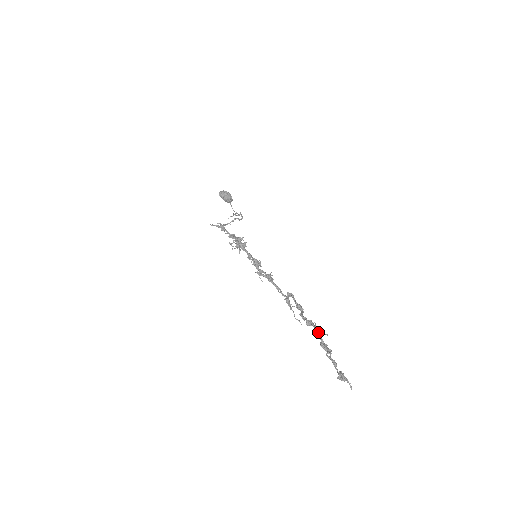
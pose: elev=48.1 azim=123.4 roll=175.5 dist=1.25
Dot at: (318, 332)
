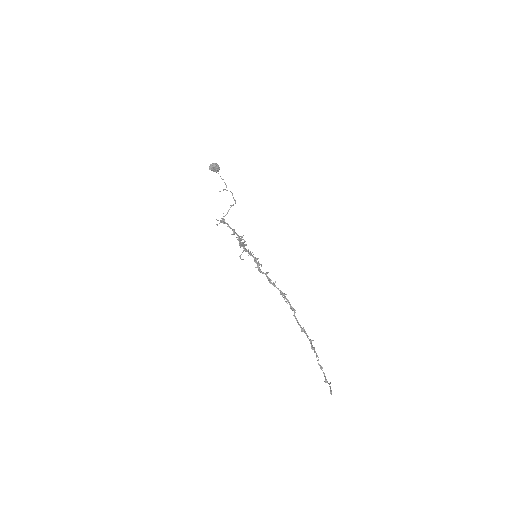
Dot at: (309, 340)
